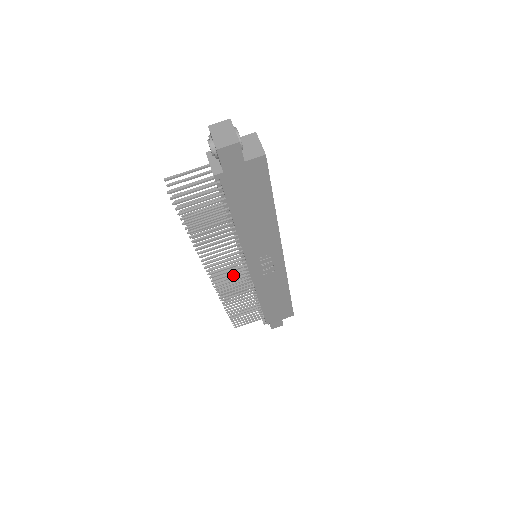
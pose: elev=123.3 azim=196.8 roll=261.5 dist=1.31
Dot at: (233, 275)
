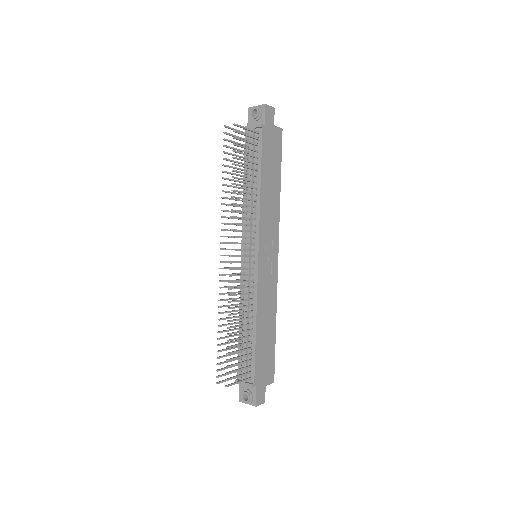
Dot at: (234, 286)
